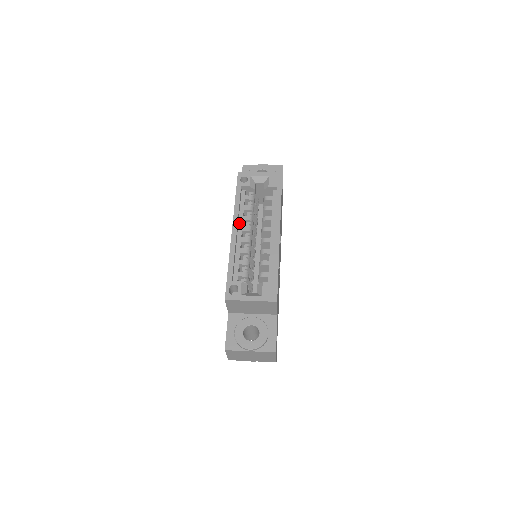
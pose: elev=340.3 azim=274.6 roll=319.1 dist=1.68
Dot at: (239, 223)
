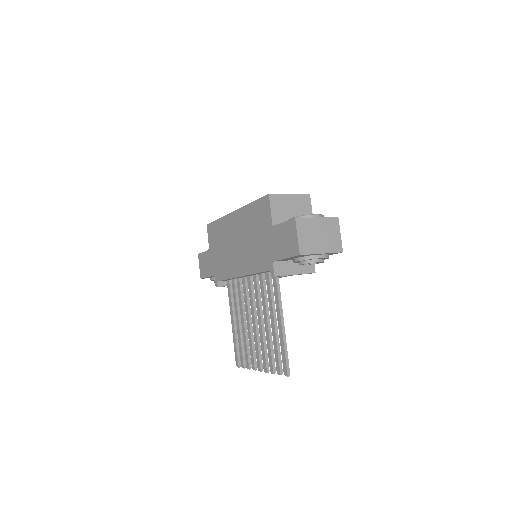
Dot at: occluded
